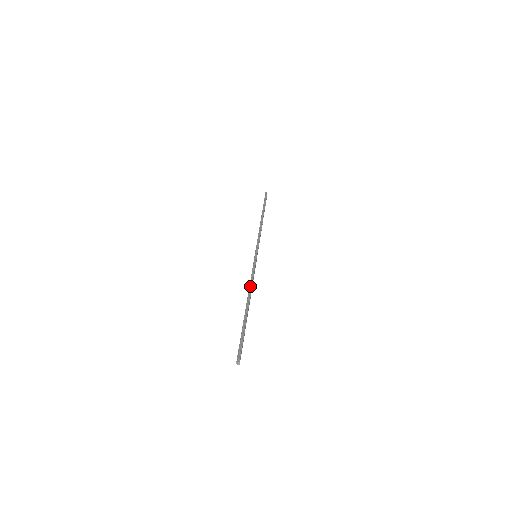
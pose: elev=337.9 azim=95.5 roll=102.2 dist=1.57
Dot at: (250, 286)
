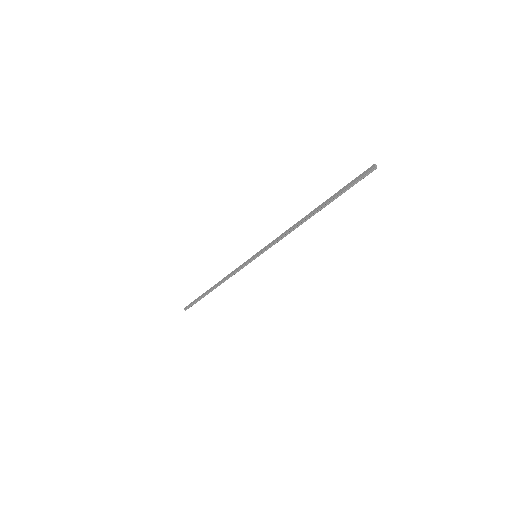
Dot at: (290, 228)
